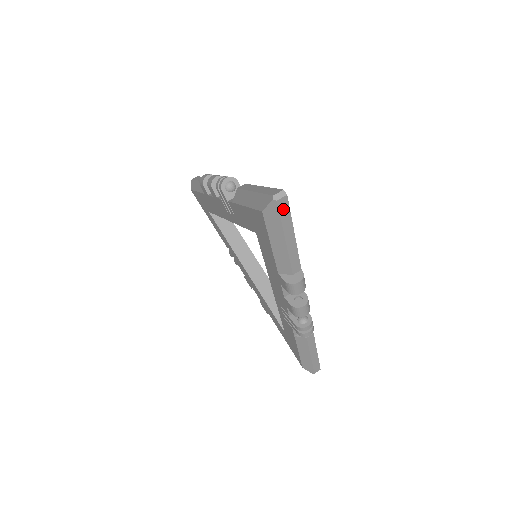
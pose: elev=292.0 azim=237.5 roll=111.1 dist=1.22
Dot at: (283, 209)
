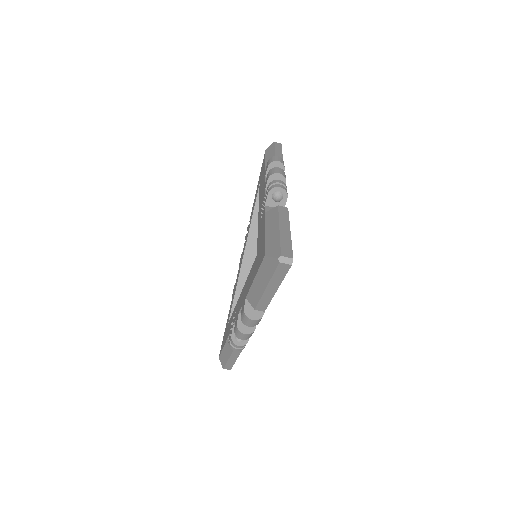
Dot at: (281, 270)
